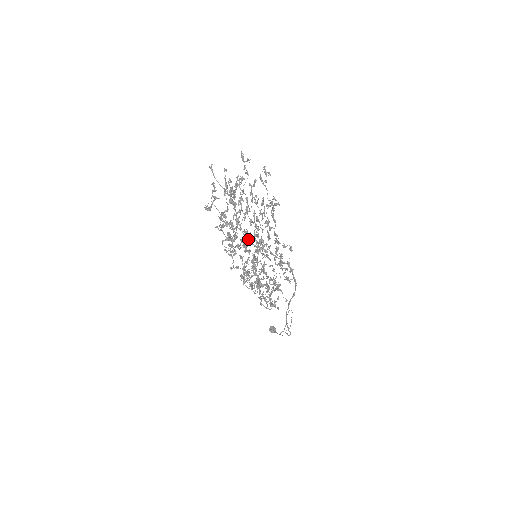
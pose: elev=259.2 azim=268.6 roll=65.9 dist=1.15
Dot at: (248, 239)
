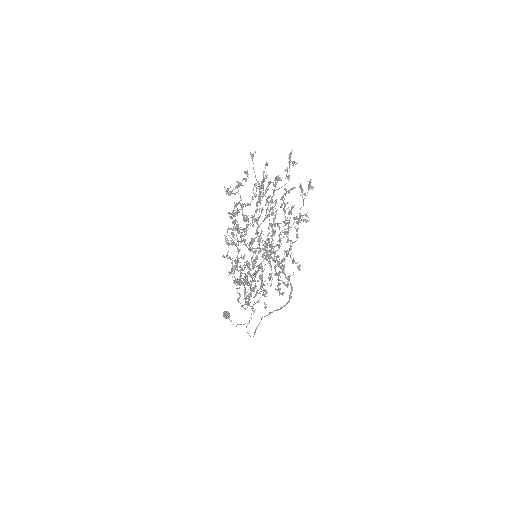
Dot at: occluded
